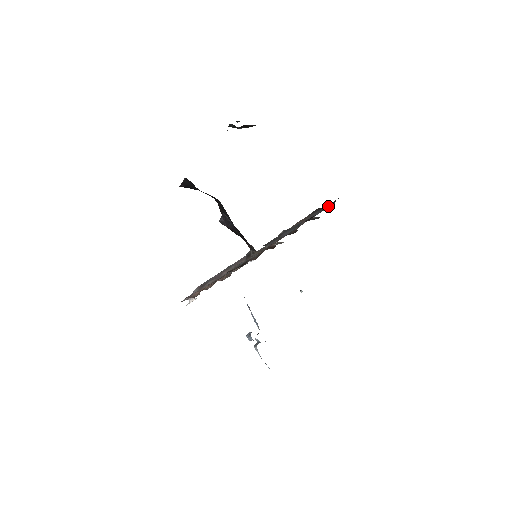
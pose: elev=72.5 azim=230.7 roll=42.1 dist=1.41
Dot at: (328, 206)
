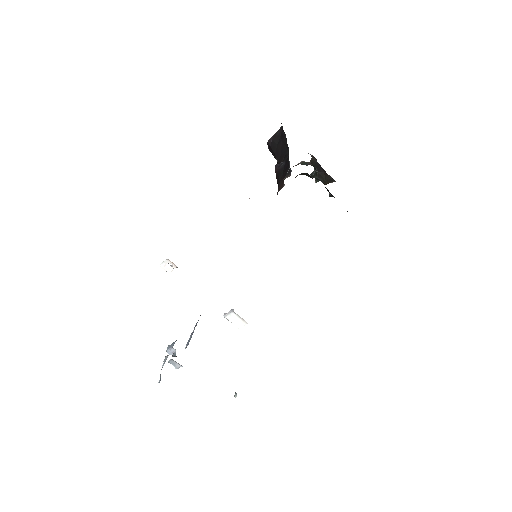
Dot at: occluded
